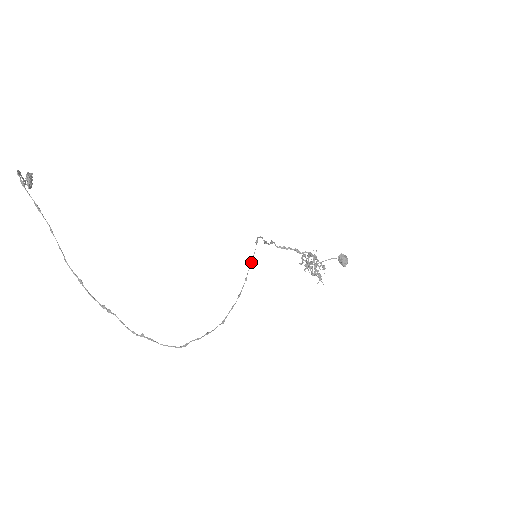
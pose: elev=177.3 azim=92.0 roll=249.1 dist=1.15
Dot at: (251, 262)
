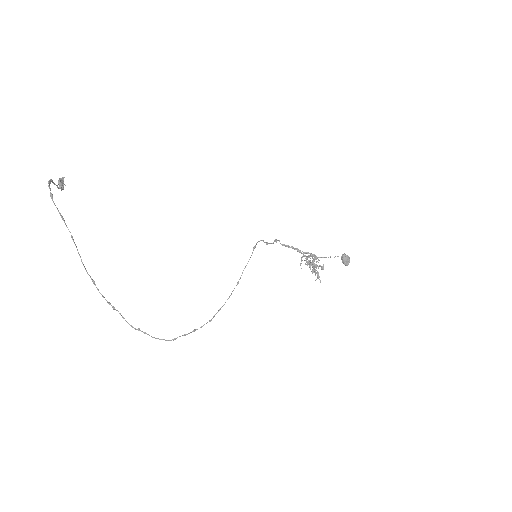
Dot at: (245, 267)
